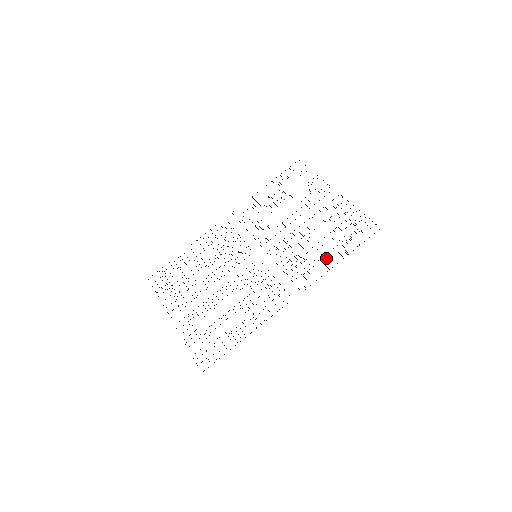
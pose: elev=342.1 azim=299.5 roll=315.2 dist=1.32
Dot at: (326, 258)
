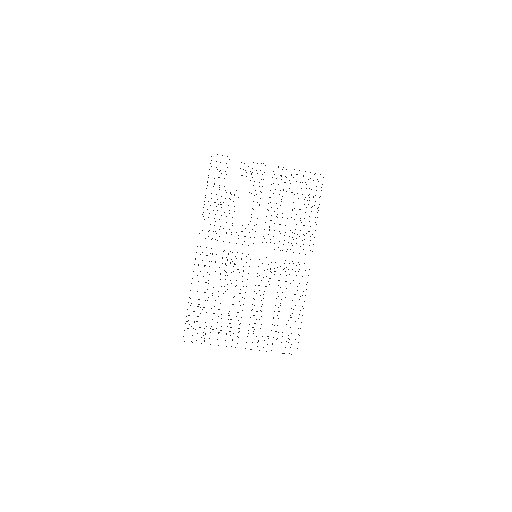
Dot at: occluded
